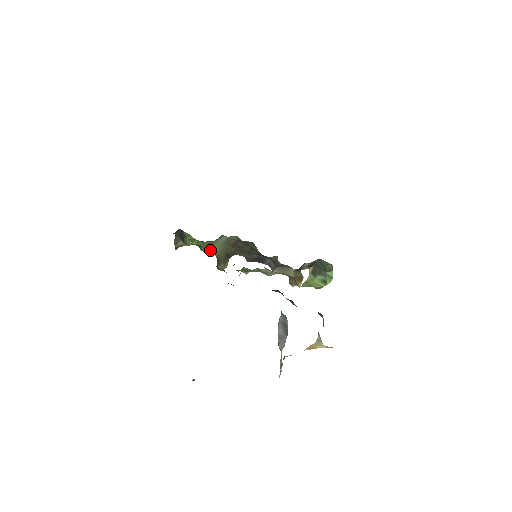
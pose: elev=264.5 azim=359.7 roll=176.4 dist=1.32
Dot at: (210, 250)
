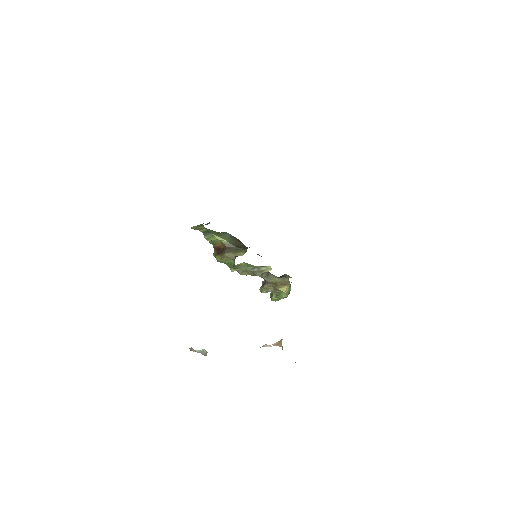
Dot at: (220, 239)
